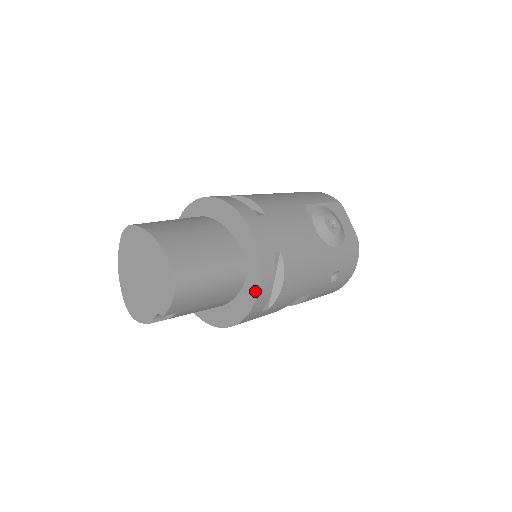
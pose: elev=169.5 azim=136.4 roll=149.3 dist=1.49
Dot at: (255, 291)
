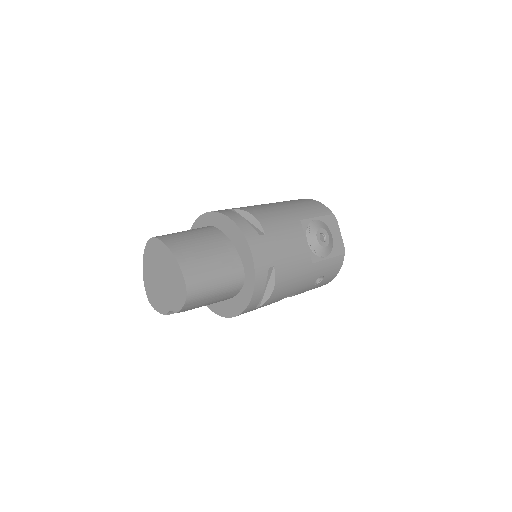
Dot at: (249, 297)
